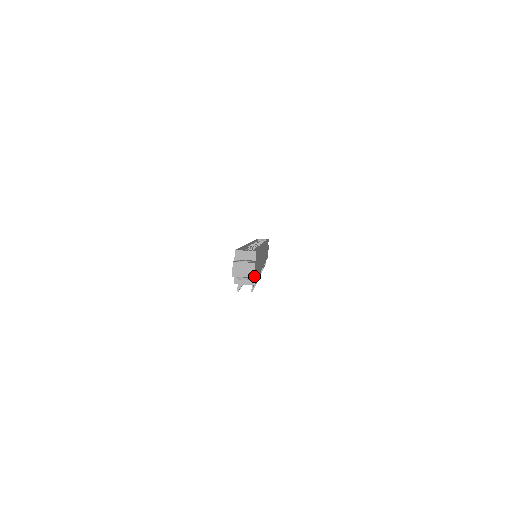
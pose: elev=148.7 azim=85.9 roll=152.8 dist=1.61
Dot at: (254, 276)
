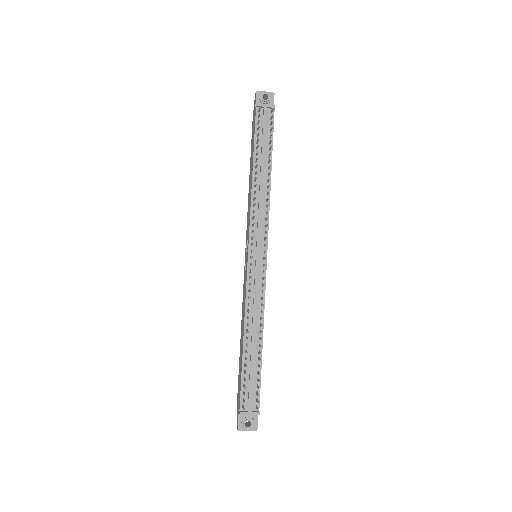
Dot at: occluded
